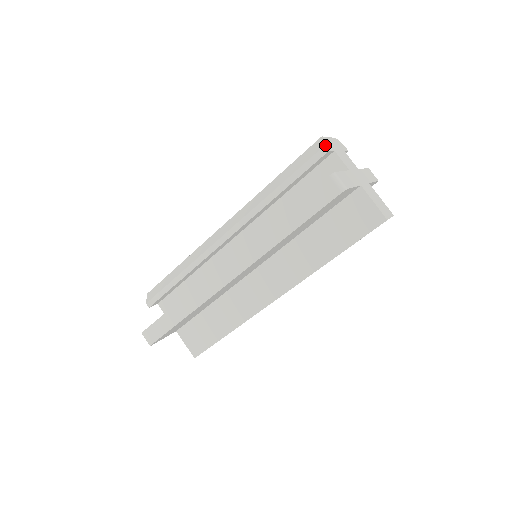
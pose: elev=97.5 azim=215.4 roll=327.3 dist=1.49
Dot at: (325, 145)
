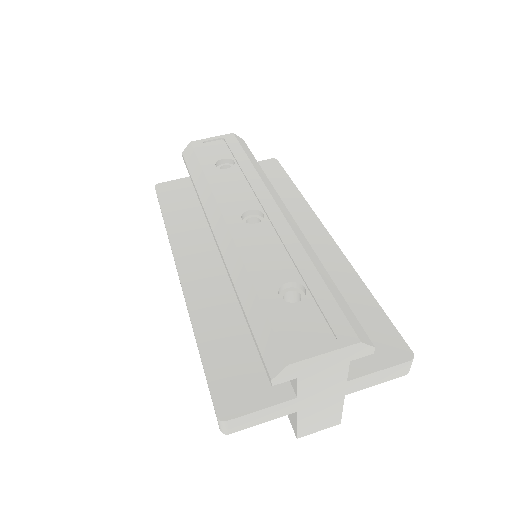
Dot at: (272, 380)
